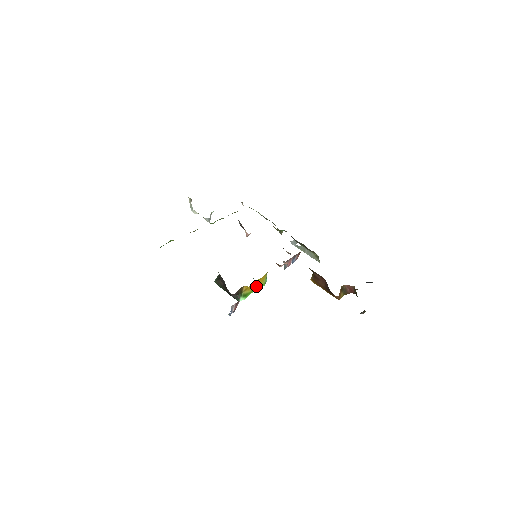
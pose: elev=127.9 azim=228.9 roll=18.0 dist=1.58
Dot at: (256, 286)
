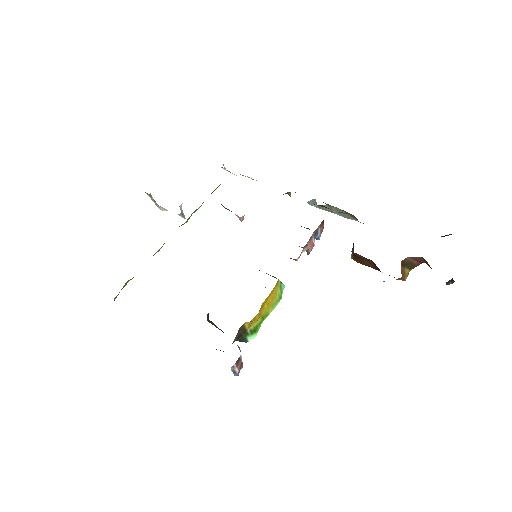
Dot at: (267, 308)
